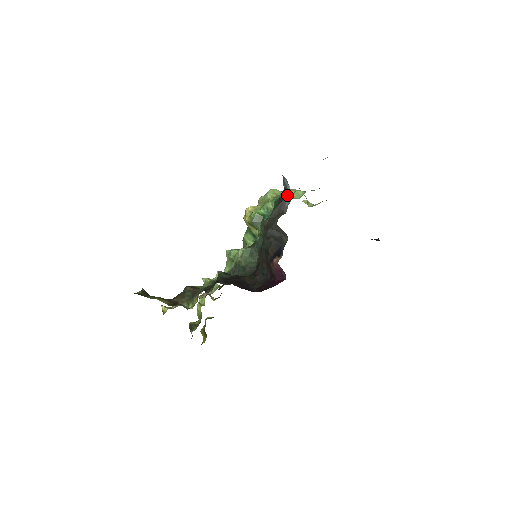
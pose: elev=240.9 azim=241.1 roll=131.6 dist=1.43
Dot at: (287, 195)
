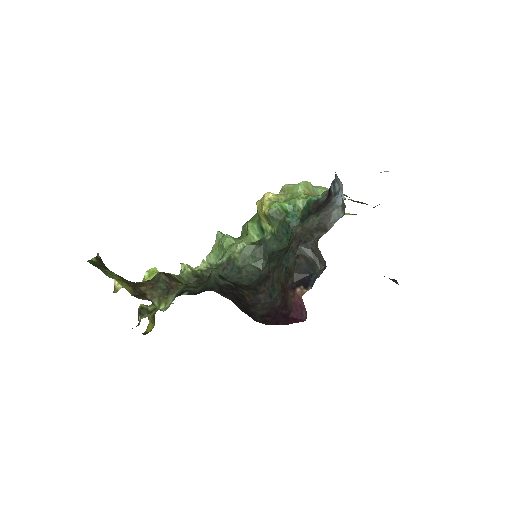
Dot at: (336, 206)
